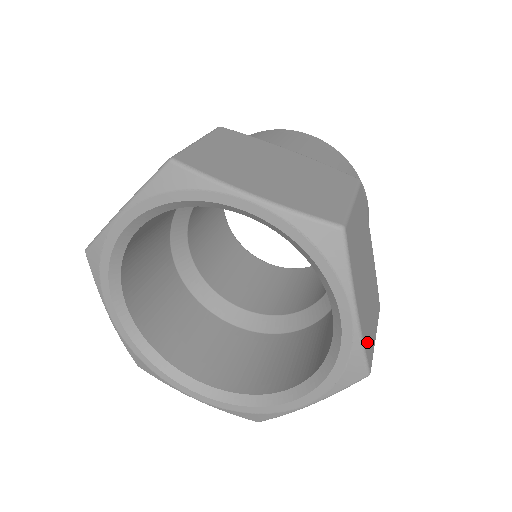
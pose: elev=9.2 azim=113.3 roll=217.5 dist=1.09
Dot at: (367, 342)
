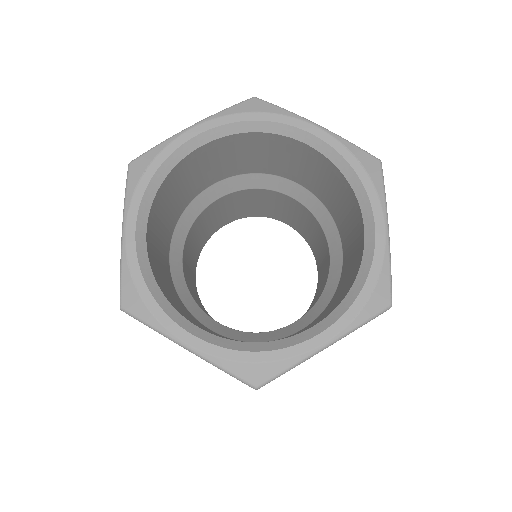
Dot at: occluded
